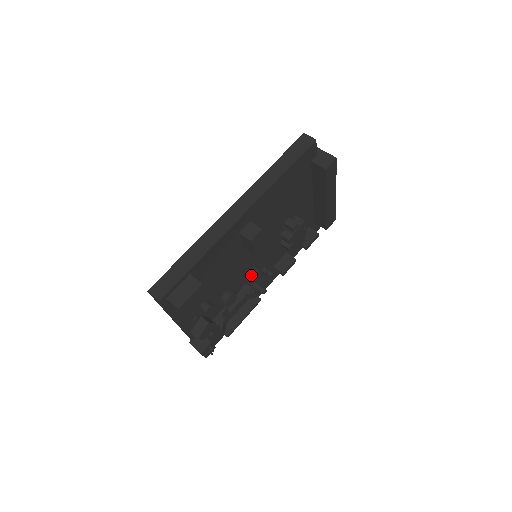
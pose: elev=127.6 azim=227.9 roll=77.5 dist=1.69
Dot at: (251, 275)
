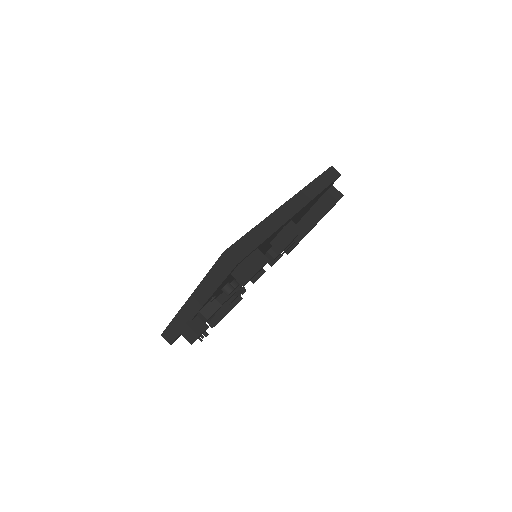
Dot at: occluded
